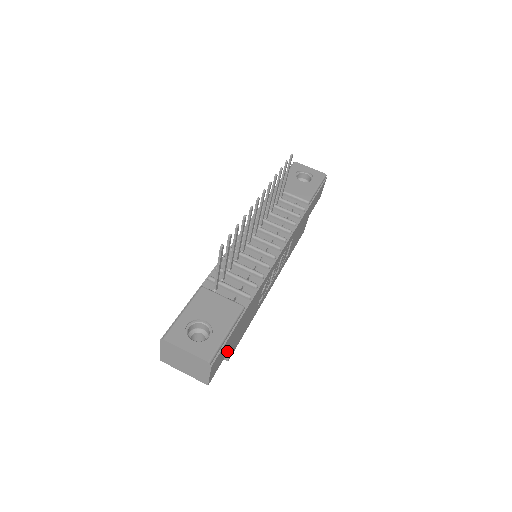
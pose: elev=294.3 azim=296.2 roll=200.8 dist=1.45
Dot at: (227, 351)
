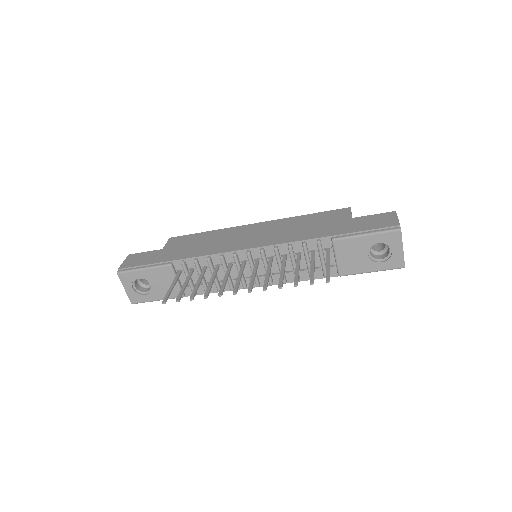
Dot at: occluded
